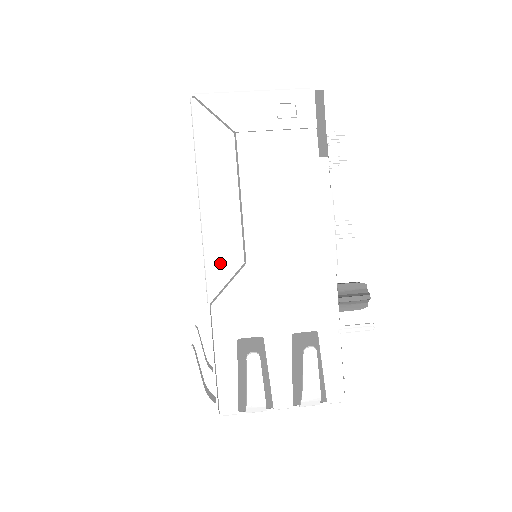
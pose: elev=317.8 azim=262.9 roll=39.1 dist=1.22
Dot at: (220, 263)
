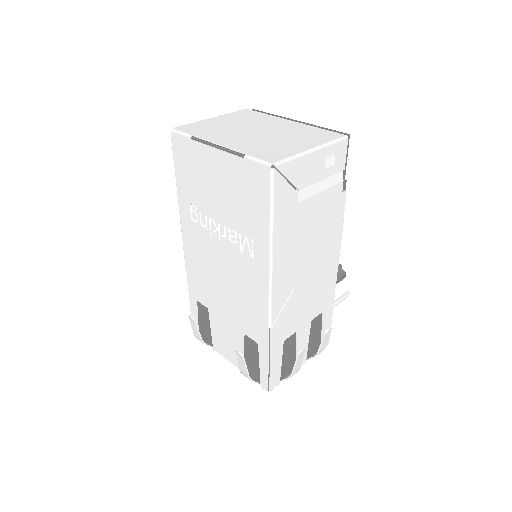
Dot at: (279, 297)
